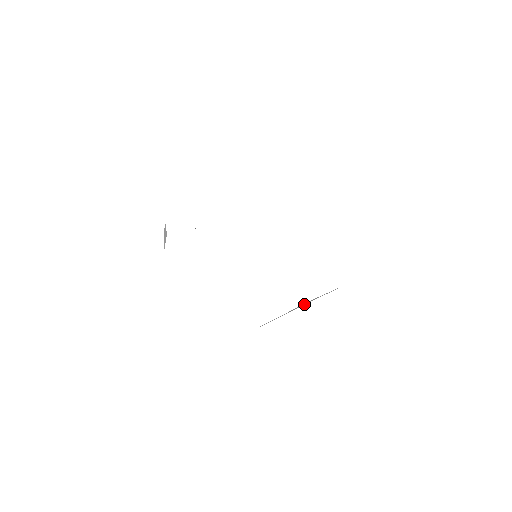
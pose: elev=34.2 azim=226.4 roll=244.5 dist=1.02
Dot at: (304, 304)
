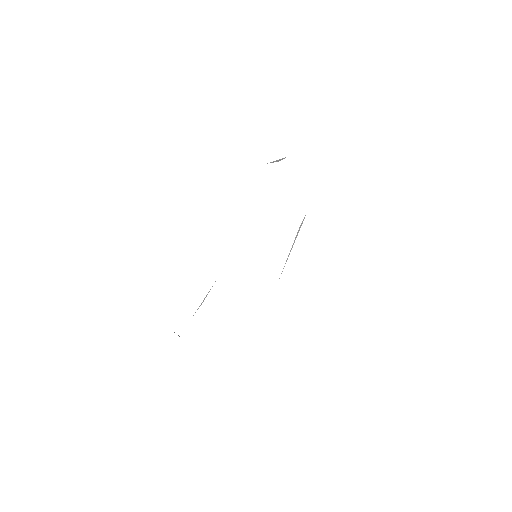
Dot at: (298, 231)
